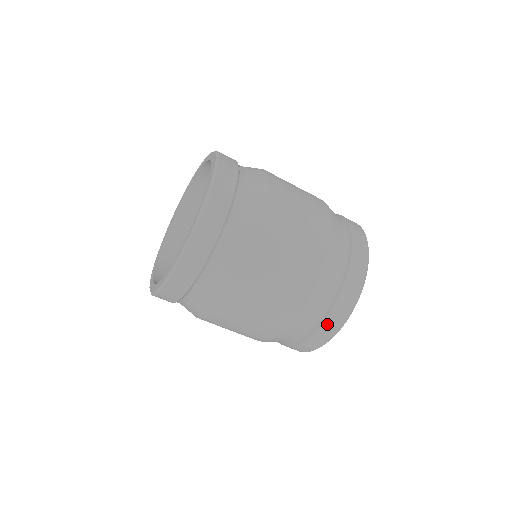
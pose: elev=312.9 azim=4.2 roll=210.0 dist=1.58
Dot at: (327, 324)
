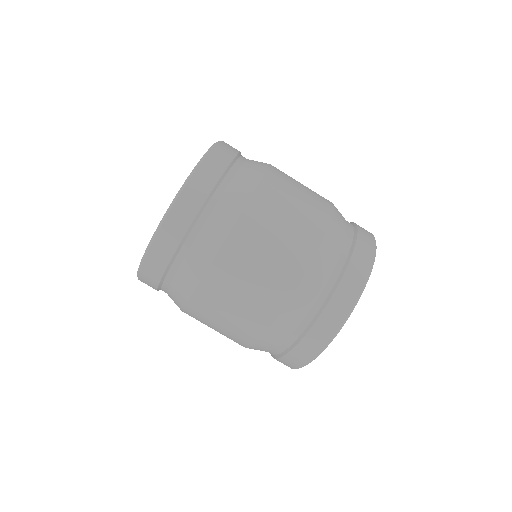
Dot at: (288, 358)
